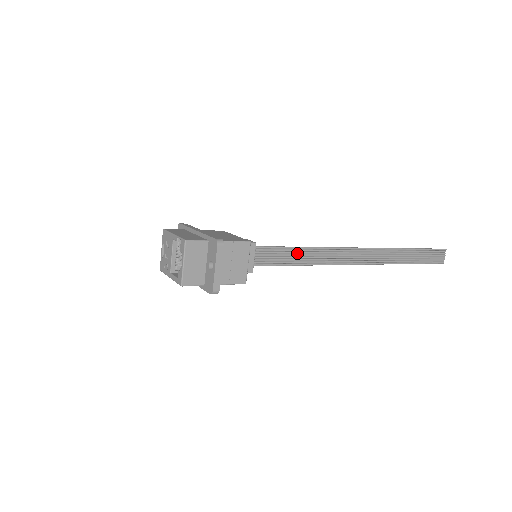
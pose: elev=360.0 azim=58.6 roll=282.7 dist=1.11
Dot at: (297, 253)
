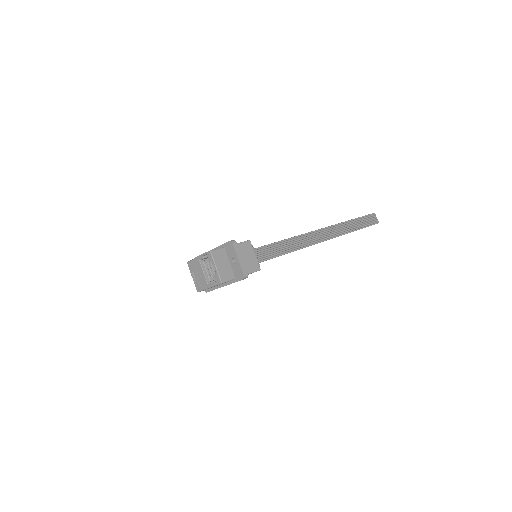
Dot at: (281, 245)
